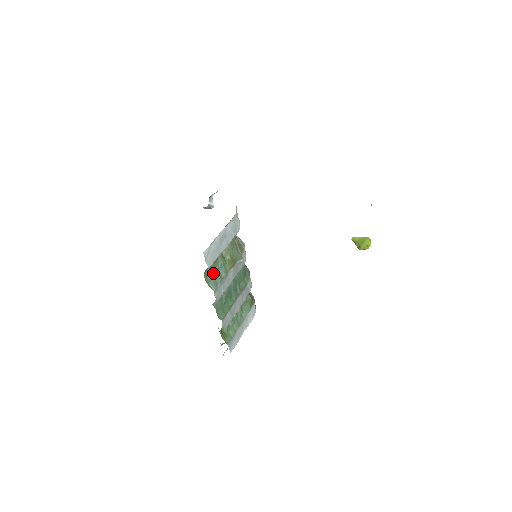
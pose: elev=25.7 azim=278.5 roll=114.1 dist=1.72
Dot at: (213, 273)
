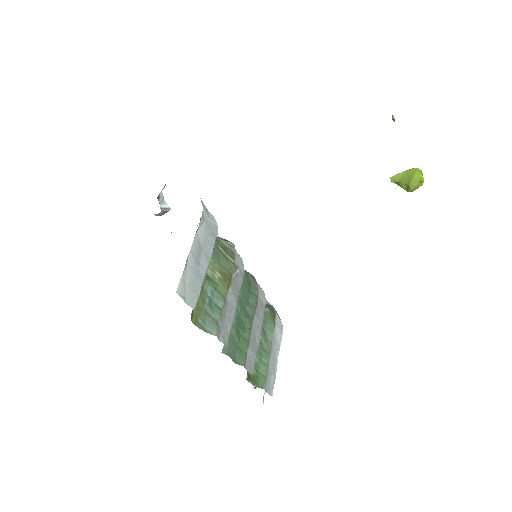
Dot at: (204, 310)
